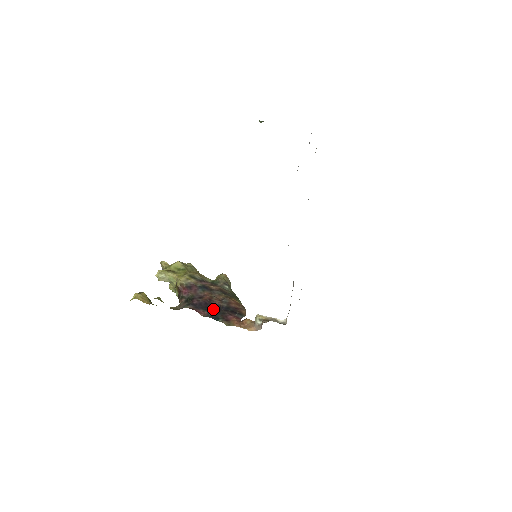
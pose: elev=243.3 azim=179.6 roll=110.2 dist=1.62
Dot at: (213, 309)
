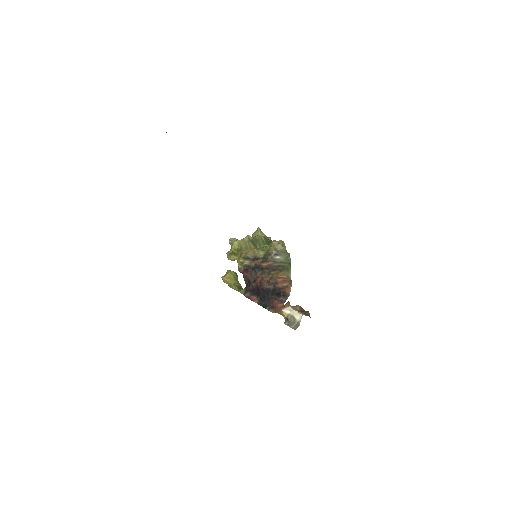
Dot at: (263, 295)
